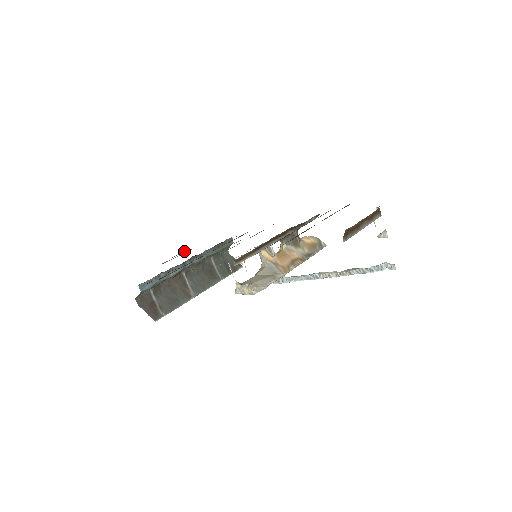
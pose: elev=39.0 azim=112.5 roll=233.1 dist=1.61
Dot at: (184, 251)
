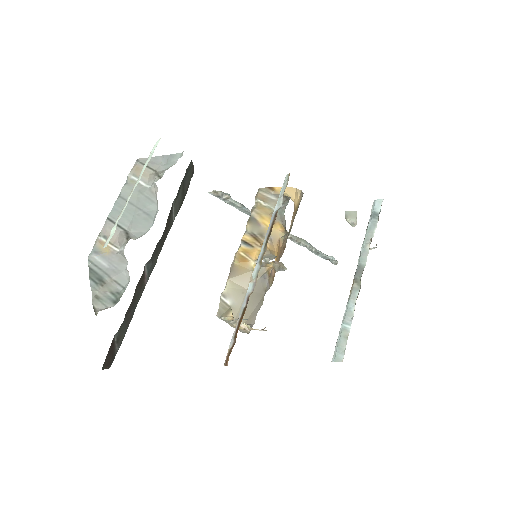
Dot at: occluded
